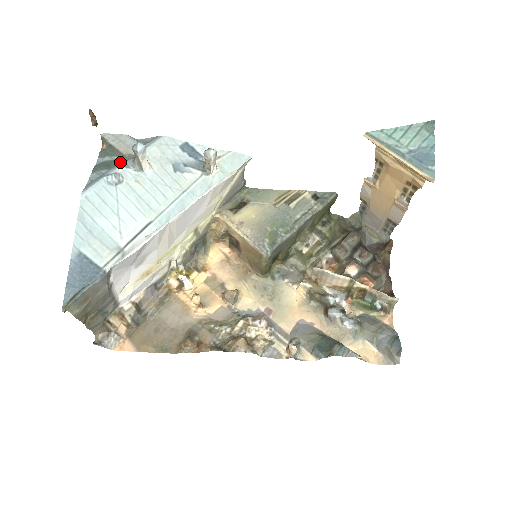
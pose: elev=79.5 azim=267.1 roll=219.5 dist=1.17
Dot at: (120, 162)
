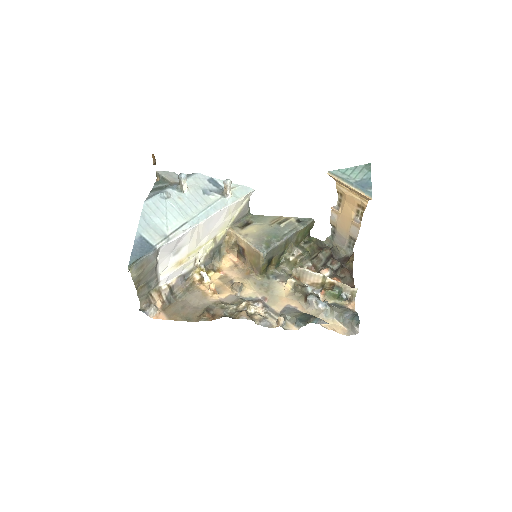
Dot at: (169, 186)
